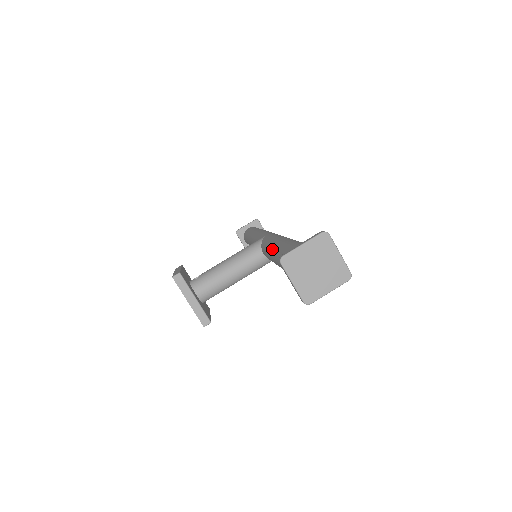
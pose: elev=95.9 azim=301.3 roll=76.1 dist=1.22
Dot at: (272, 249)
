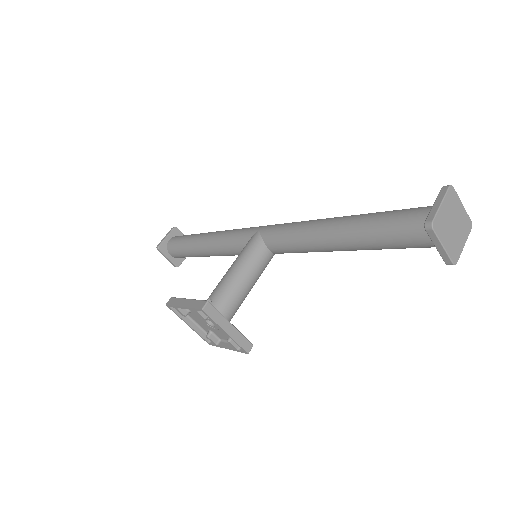
Dot at: (319, 234)
